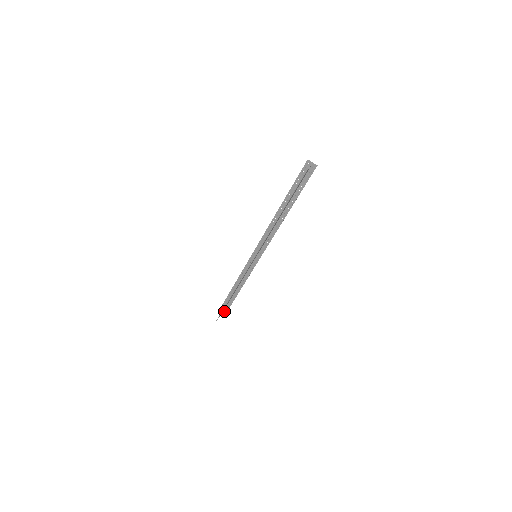
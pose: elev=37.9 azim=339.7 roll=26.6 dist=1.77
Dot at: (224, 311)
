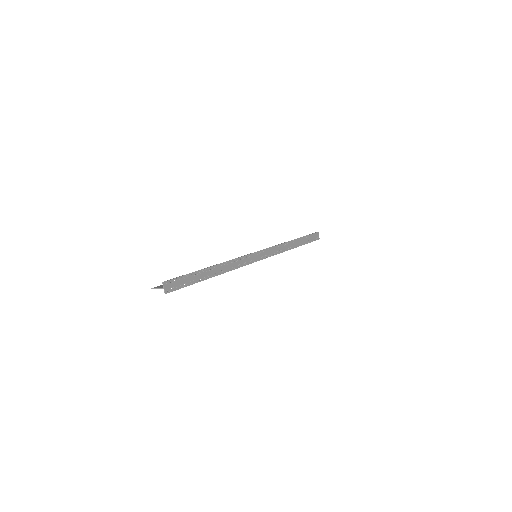
Dot at: (316, 237)
